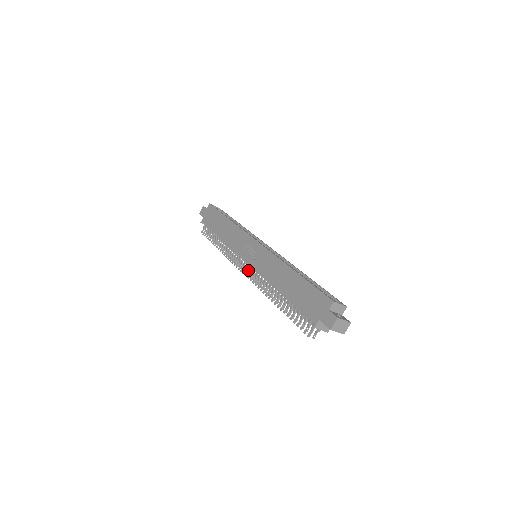
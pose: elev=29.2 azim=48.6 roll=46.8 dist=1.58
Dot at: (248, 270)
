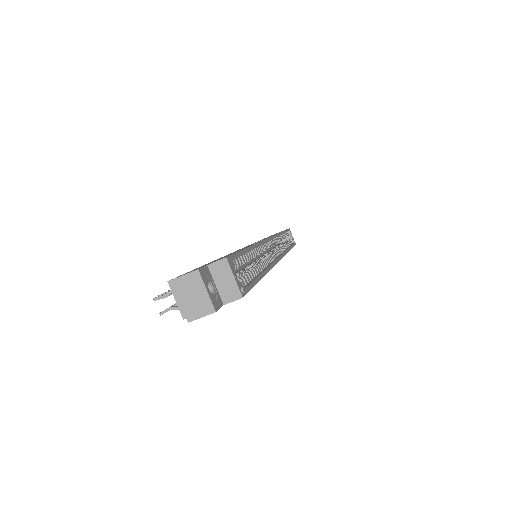
Dot at: occluded
